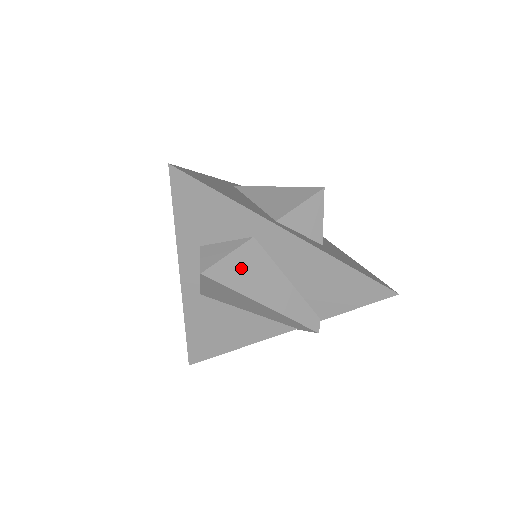
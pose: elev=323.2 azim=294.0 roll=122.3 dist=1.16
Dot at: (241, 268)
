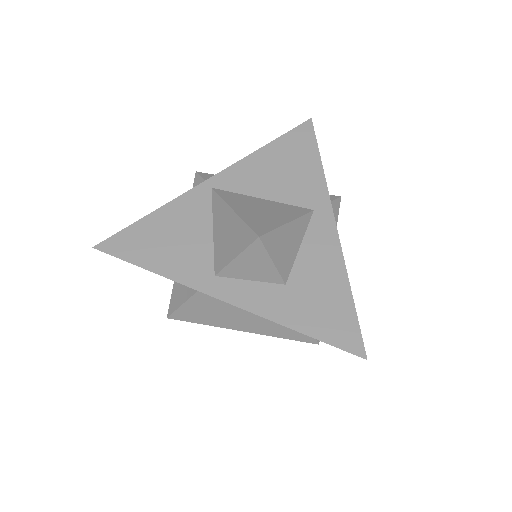
Dot at: (201, 311)
